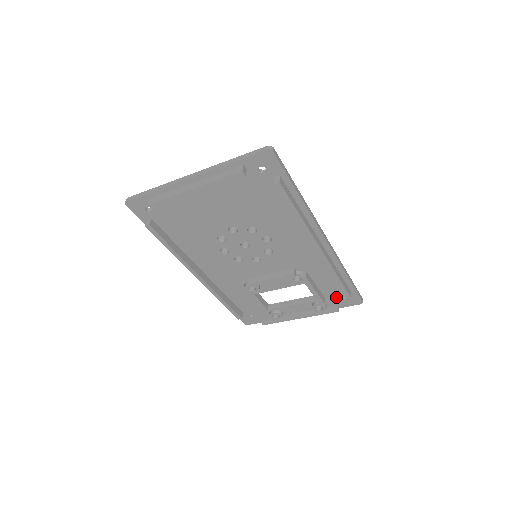
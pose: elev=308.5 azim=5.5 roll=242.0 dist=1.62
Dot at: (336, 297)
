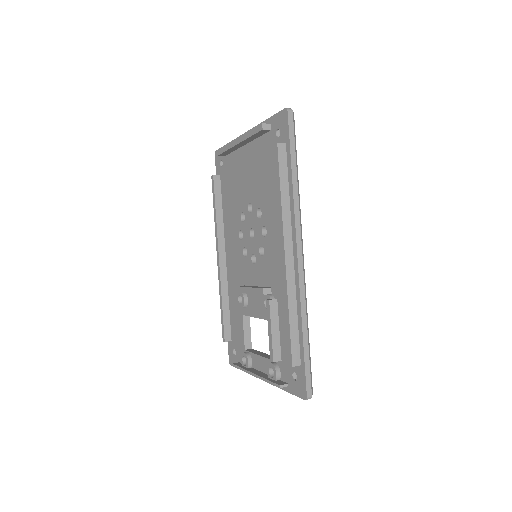
Dot at: (289, 367)
